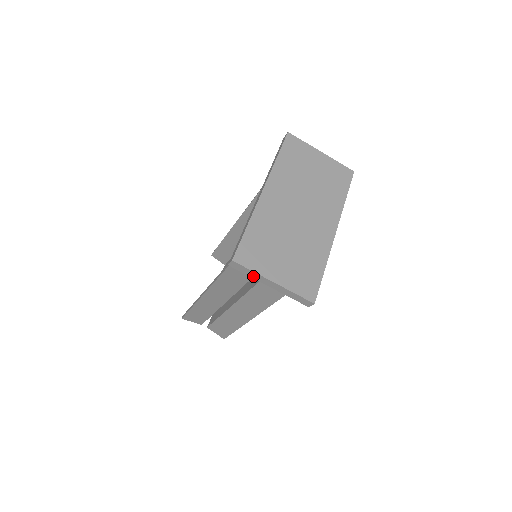
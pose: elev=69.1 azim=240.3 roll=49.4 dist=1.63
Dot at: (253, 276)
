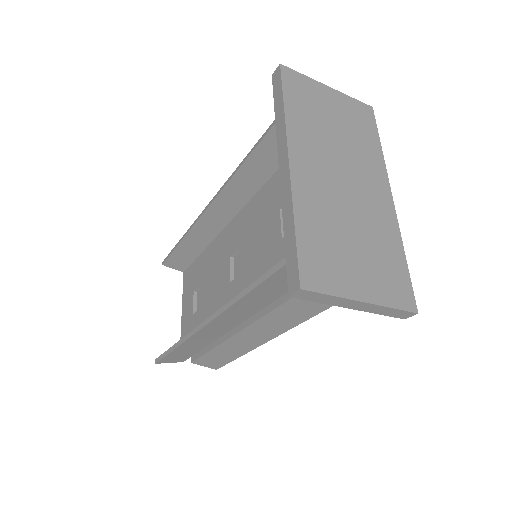
Dot at: (329, 302)
